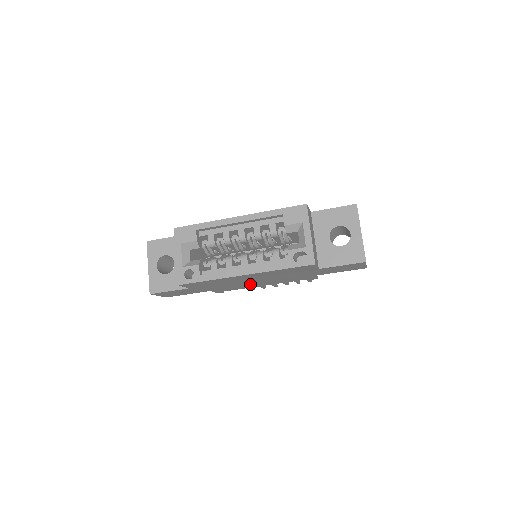
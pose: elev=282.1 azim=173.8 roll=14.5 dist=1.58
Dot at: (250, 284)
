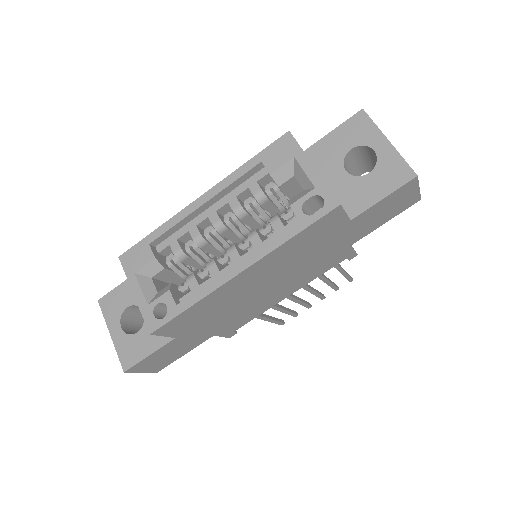
Dot at: (264, 299)
